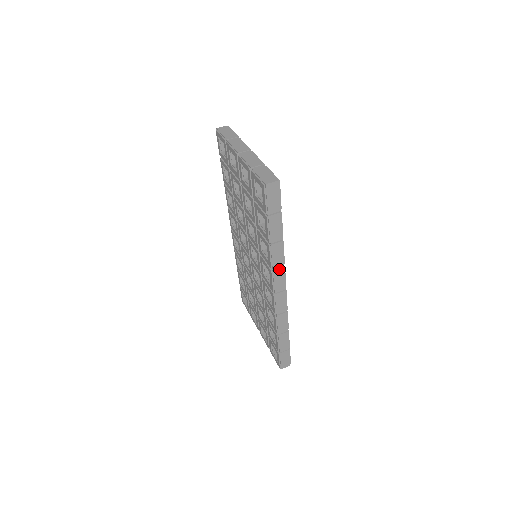
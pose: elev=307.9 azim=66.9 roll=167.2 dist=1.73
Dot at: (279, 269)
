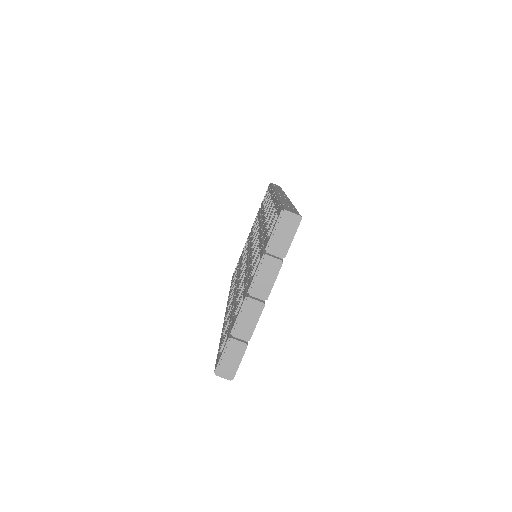
Dot at: occluded
